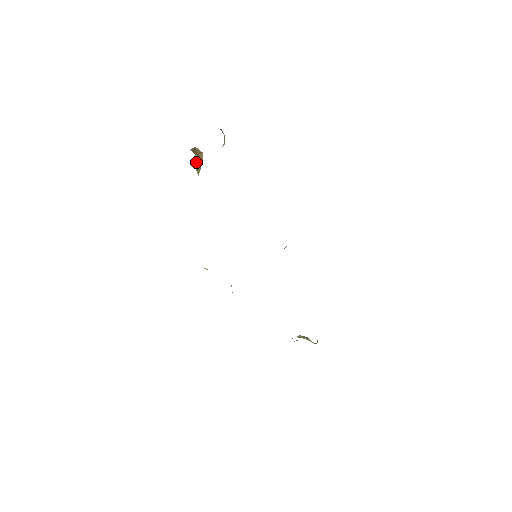
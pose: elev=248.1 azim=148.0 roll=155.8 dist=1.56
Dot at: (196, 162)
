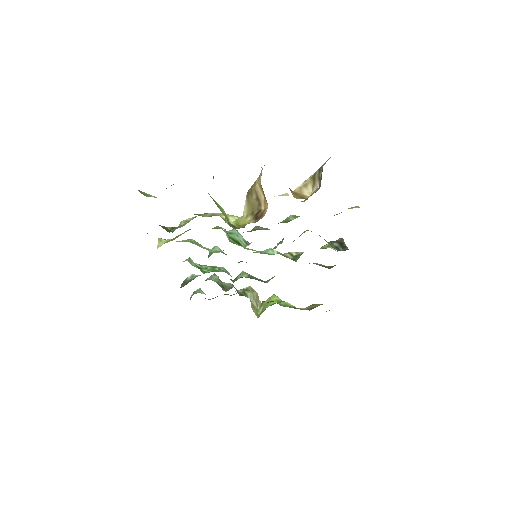
Dot at: (254, 186)
